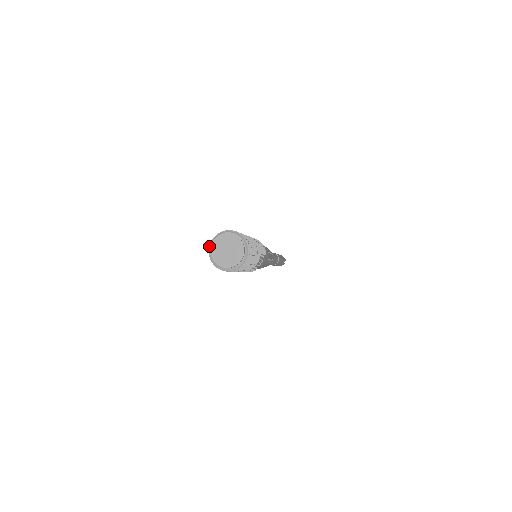
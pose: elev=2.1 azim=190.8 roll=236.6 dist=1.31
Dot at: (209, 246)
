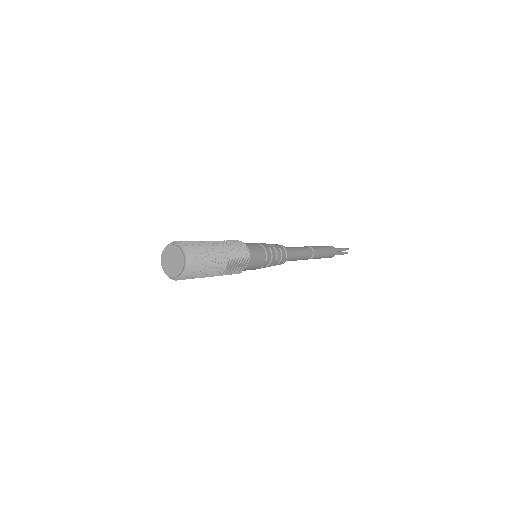
Dot at: occluded
